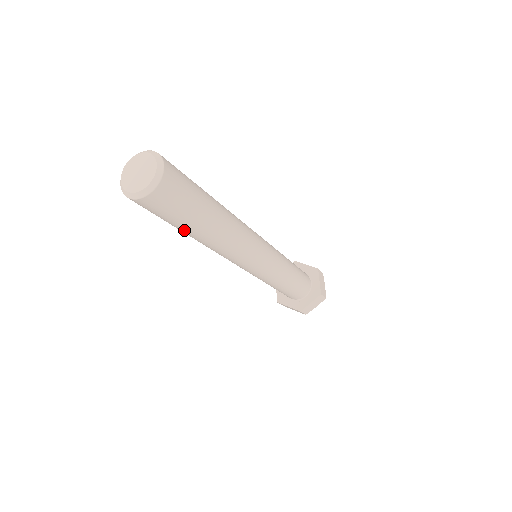
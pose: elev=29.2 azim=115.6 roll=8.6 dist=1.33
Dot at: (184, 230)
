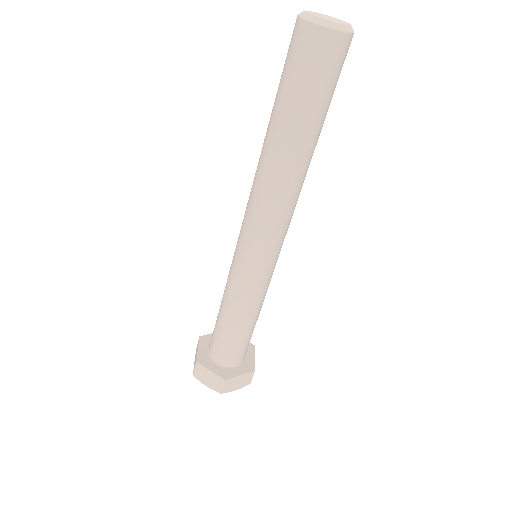
Dot at: (293, 121)
